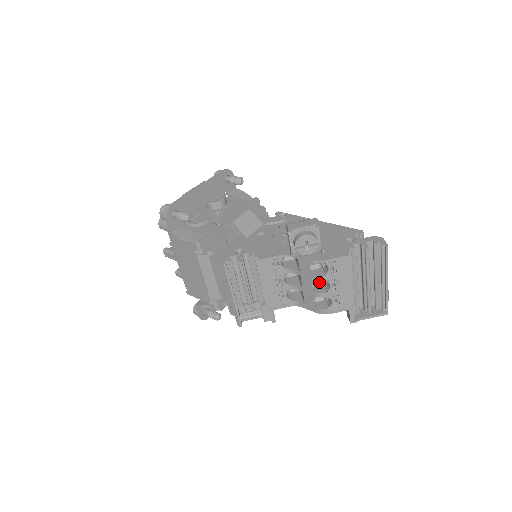
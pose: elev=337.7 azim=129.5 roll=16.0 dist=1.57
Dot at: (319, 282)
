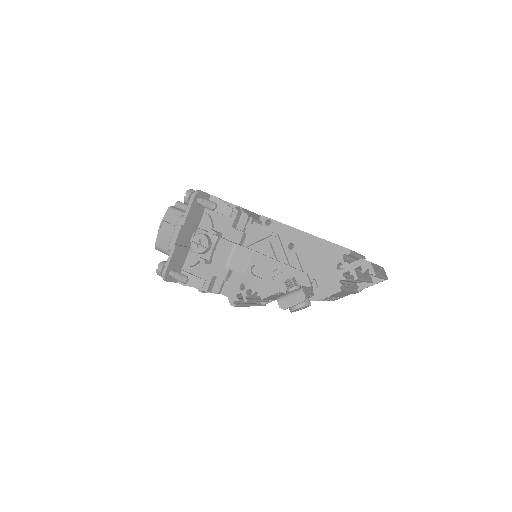
Dot at: occluded
